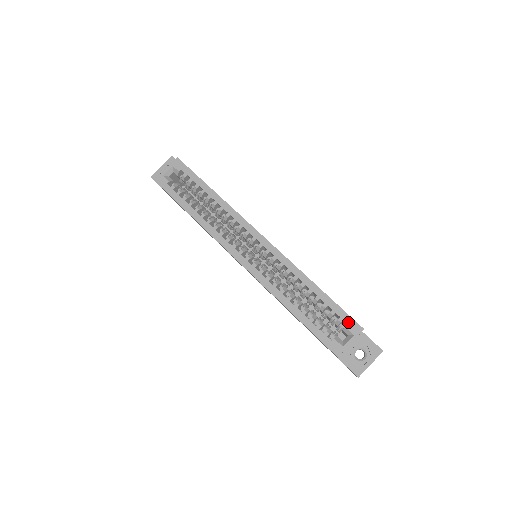
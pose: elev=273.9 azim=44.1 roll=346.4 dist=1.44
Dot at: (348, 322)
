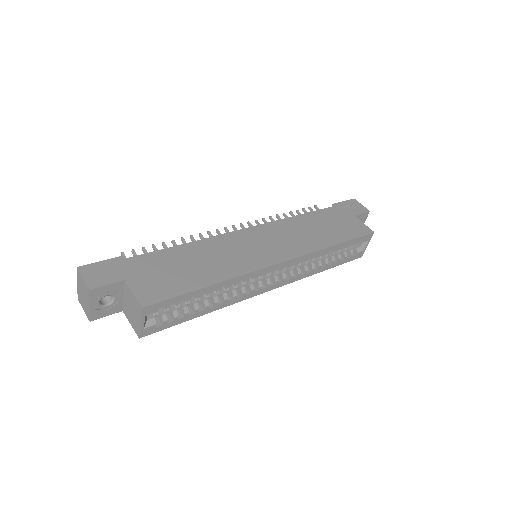
Dot at: (364, 239)
